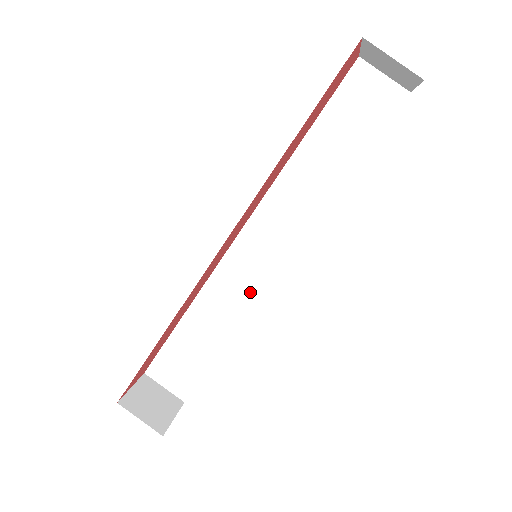
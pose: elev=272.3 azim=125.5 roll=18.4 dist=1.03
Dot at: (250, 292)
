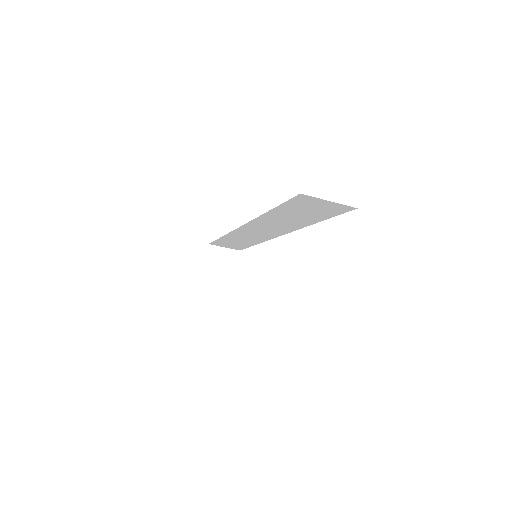
Dot at: (261, 238)
